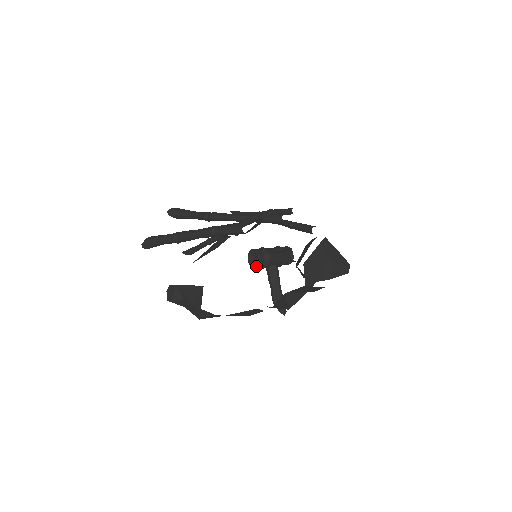
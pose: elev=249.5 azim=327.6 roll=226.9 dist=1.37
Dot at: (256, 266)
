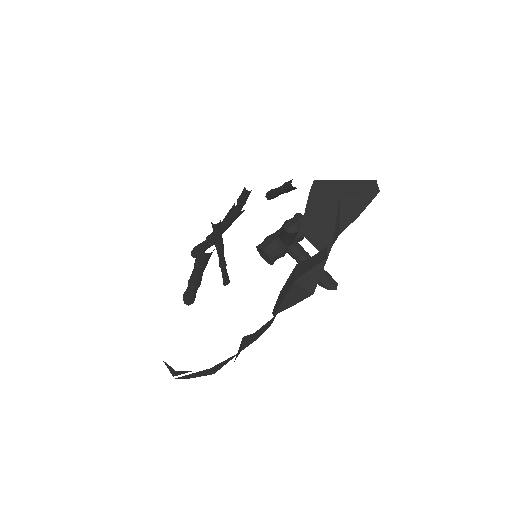
Dot at: (270, 262)
